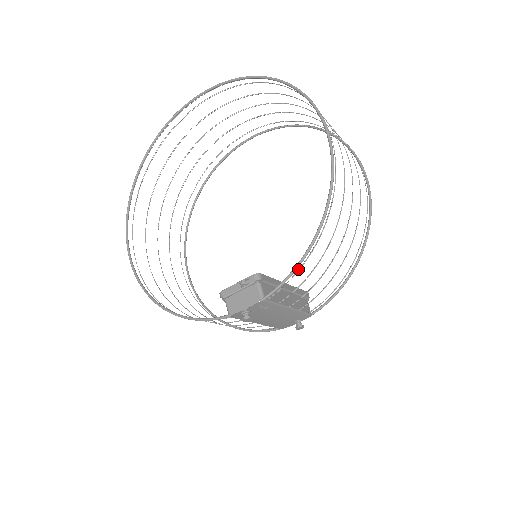
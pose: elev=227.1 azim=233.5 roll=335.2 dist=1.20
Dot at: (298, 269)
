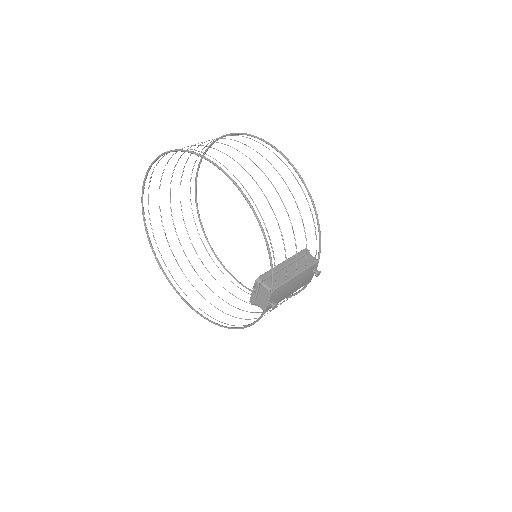
Dot at: occluded
